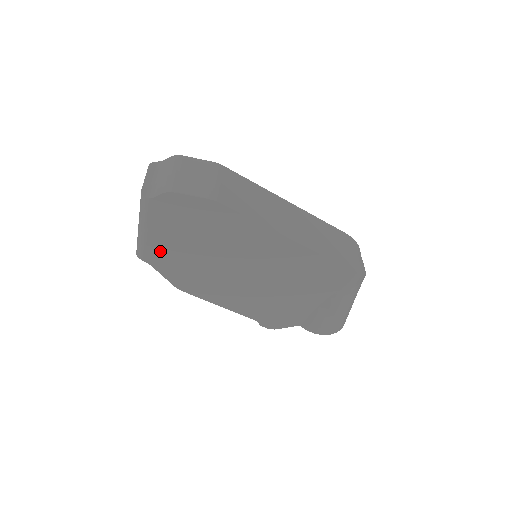
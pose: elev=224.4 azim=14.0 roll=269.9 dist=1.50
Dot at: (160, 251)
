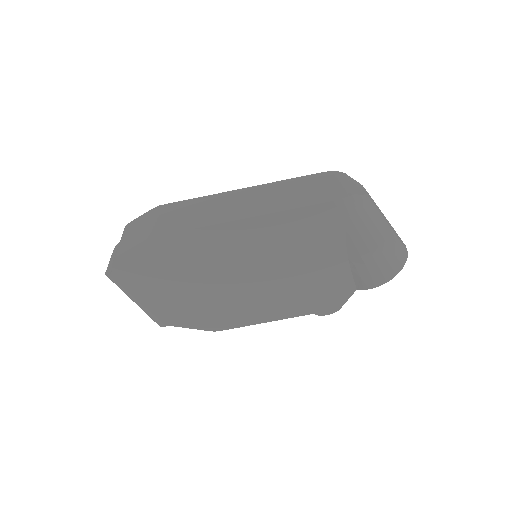
Dot at: (165, 310)
